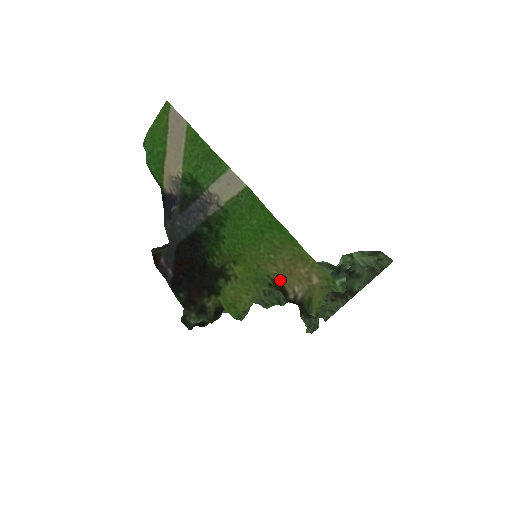
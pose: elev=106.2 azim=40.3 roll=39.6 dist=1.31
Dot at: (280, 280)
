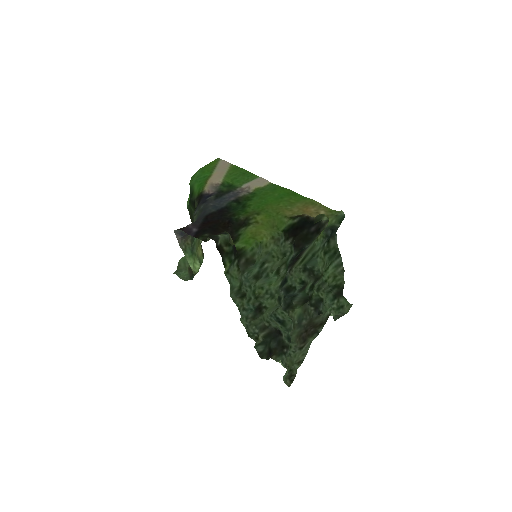
Dot at: (296, 215)
